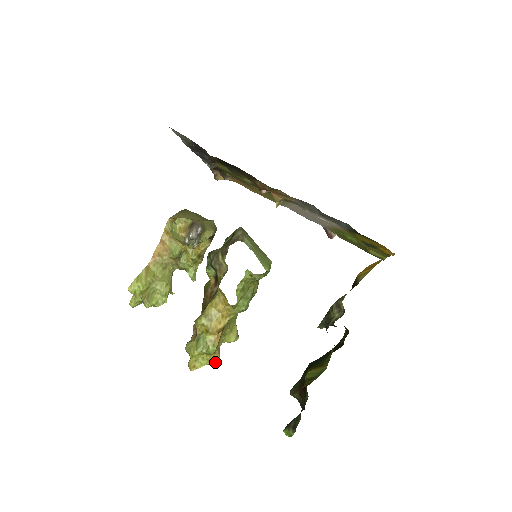
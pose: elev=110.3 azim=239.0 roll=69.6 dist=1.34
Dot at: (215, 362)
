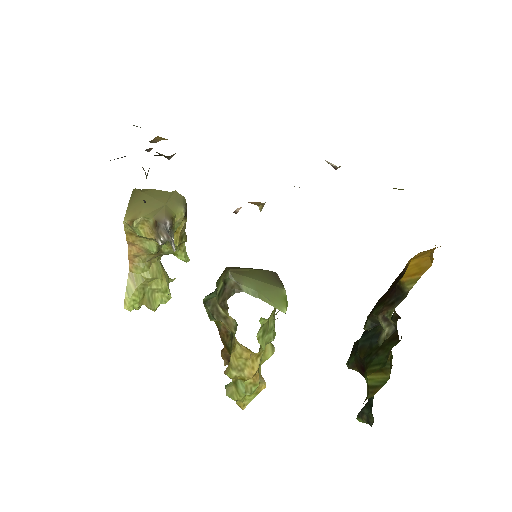
Dot at: (262, 389)
